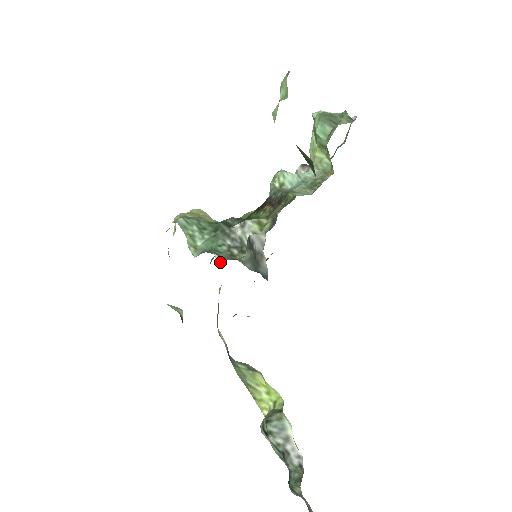
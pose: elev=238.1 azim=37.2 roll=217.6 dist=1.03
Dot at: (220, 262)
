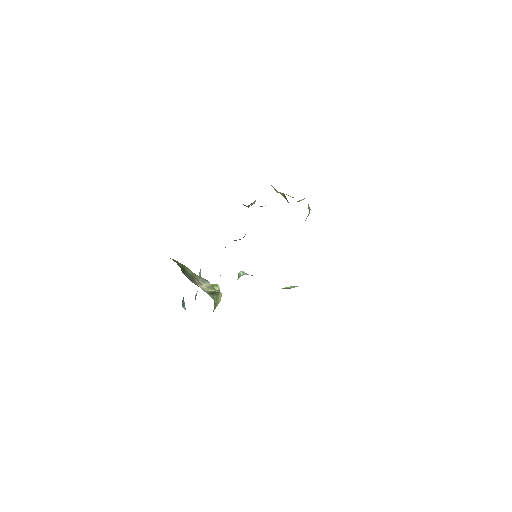
Dot at: occluded
